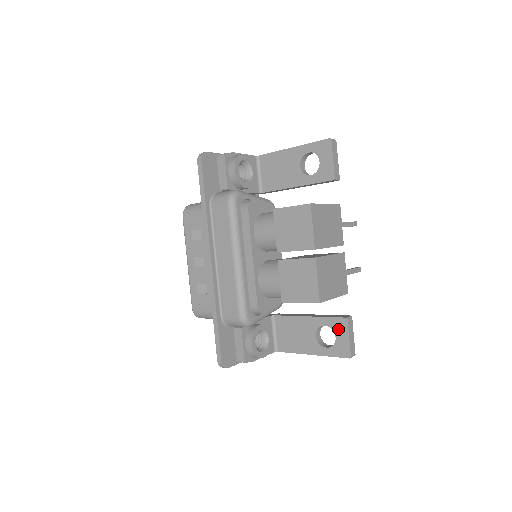
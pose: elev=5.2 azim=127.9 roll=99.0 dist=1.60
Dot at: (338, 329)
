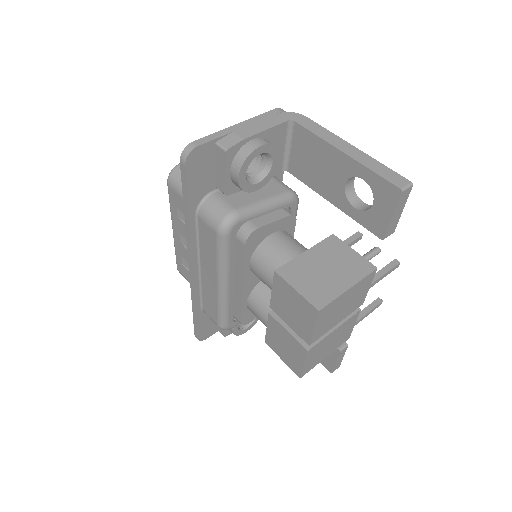
Dot at: occluded
